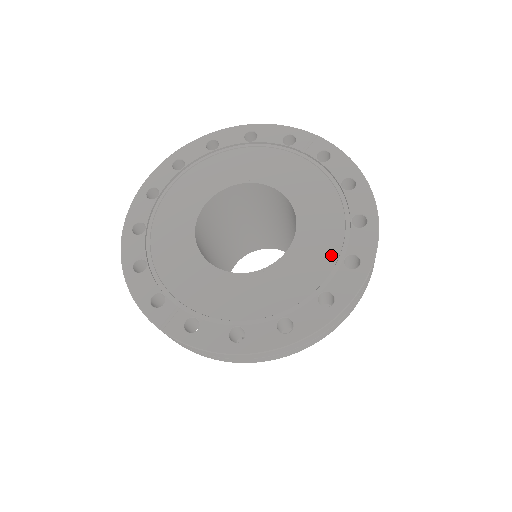
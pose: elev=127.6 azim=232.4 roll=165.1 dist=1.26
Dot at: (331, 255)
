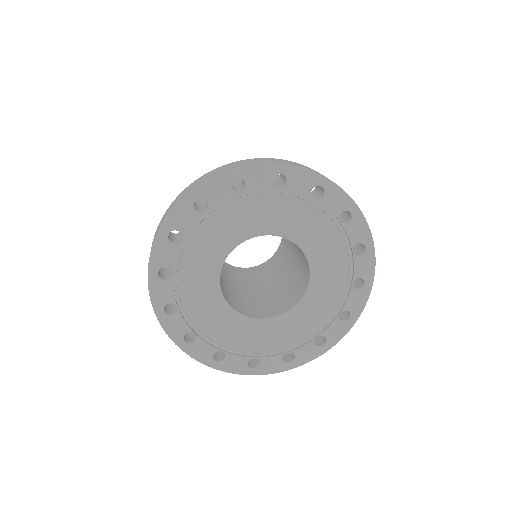
Dot at: (342, 254)
